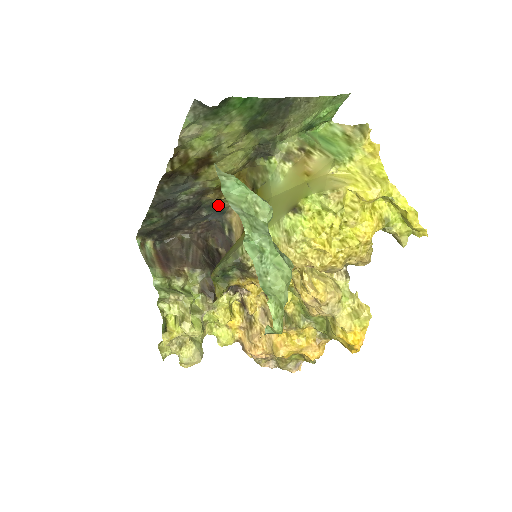
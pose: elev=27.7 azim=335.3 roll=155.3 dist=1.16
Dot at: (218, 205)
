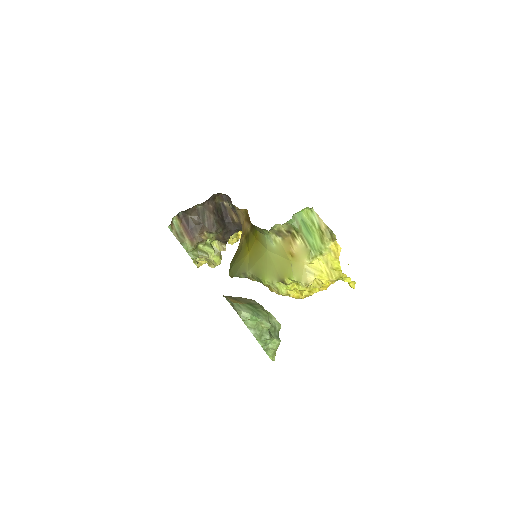
Dot at: occluded
